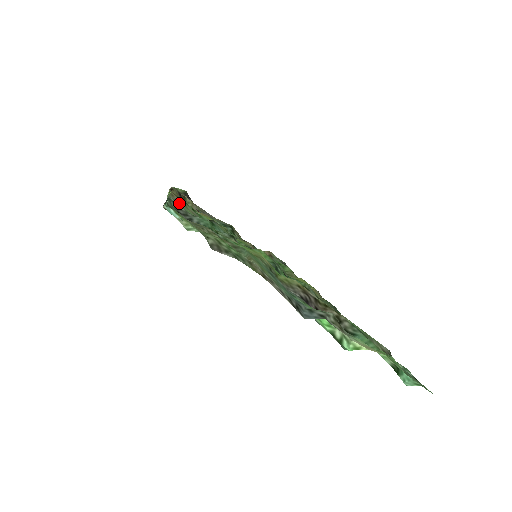
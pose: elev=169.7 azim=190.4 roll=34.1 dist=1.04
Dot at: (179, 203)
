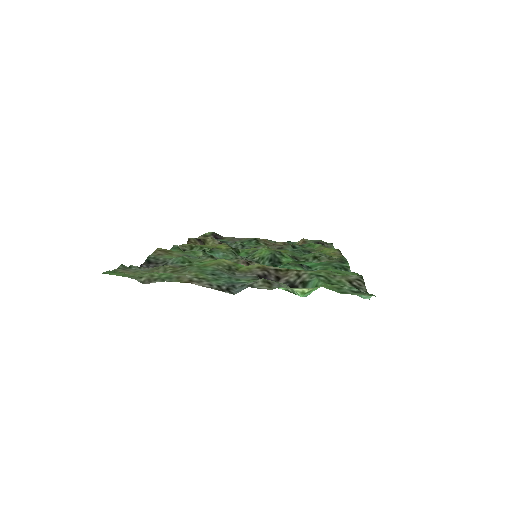
Dot at: (162, 255)
